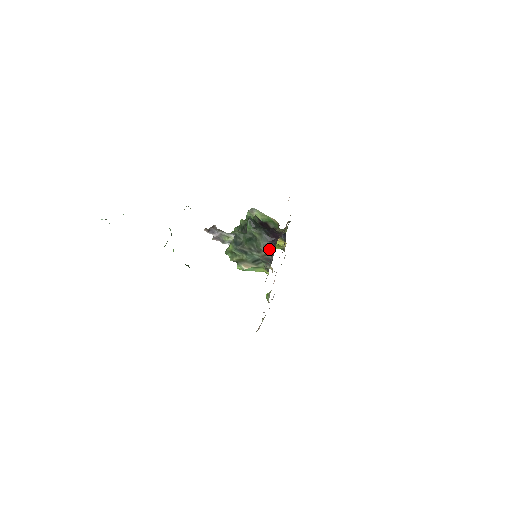
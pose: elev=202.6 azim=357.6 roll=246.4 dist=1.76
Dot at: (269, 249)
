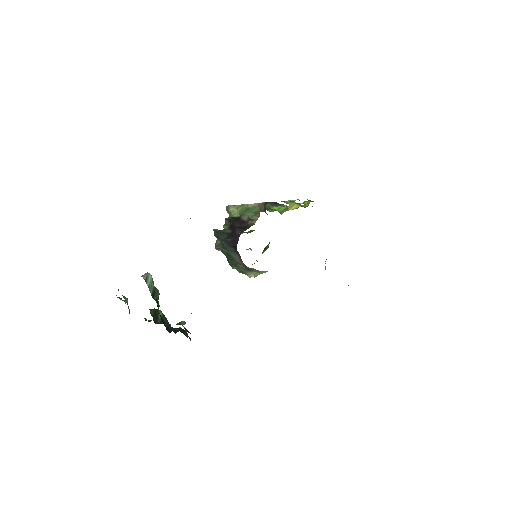
Dot at: (239, 259)
